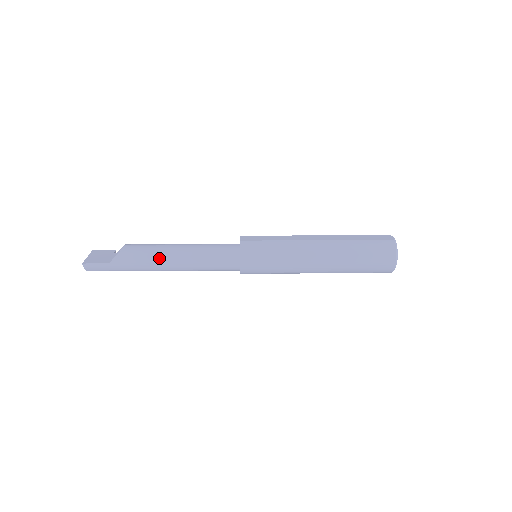
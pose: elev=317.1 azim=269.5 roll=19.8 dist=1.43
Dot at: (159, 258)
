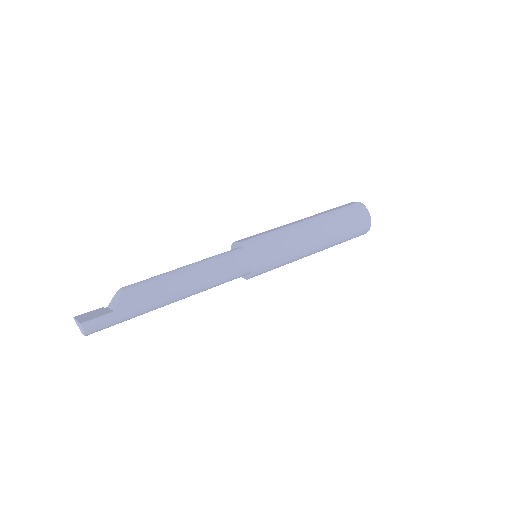
Dot at: (169, 285)
